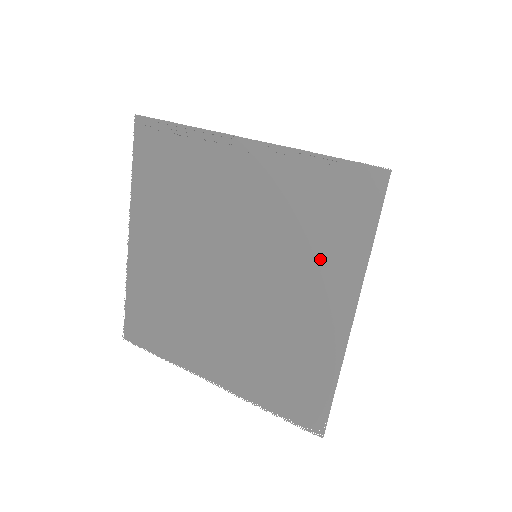
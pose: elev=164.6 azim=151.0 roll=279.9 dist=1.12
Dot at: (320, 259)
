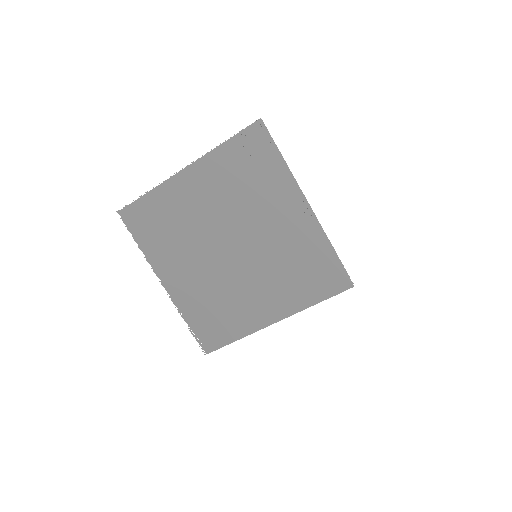
Dot at: (287, 288)
